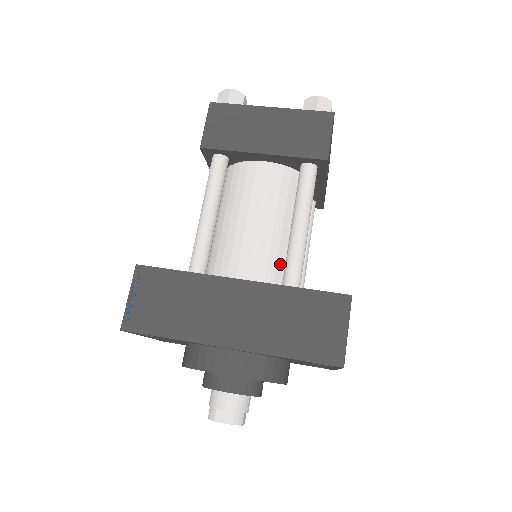
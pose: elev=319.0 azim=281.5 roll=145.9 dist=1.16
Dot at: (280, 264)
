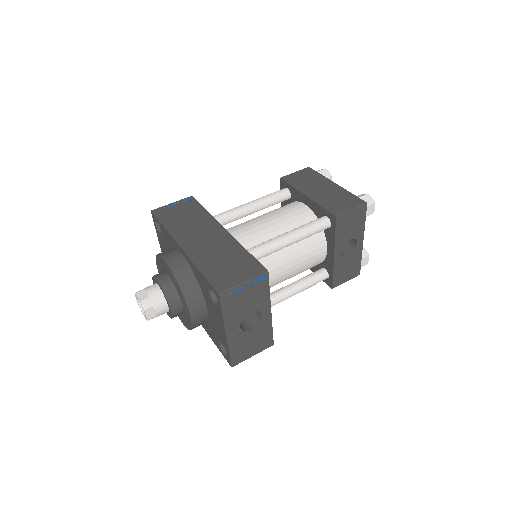
Dot at: occluded
